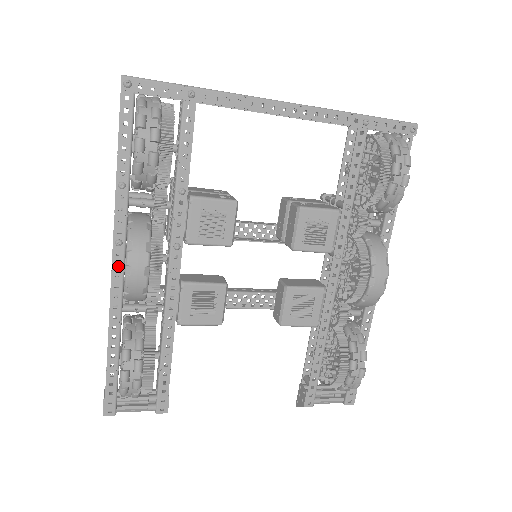
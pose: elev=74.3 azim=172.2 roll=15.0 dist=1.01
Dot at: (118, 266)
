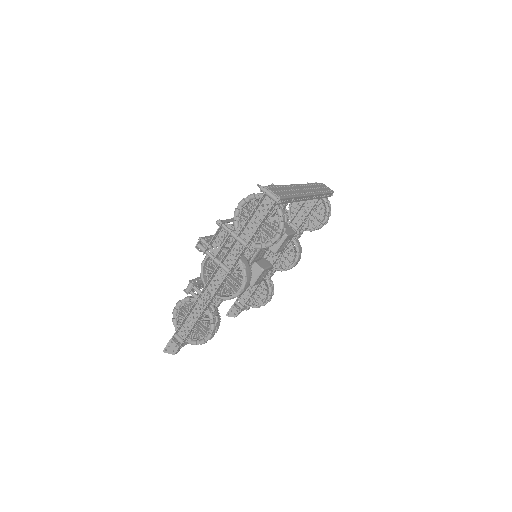
Dot at: (222, 283)
